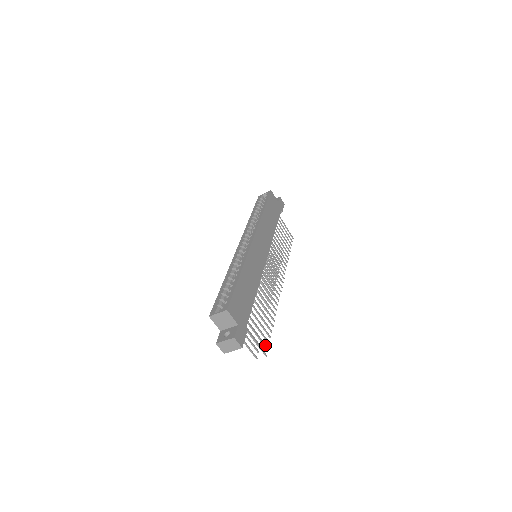
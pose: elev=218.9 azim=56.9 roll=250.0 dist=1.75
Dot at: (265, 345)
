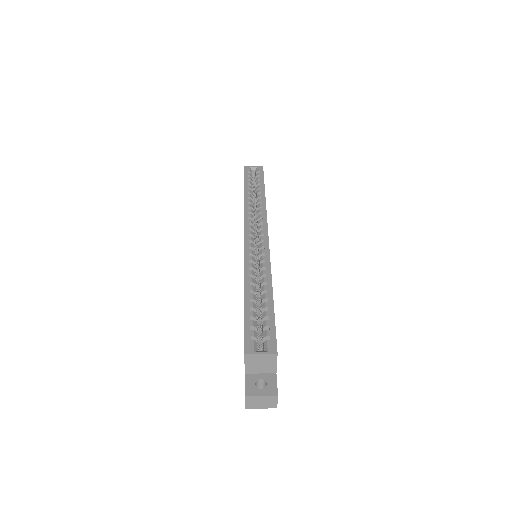
Dot at: occluded
